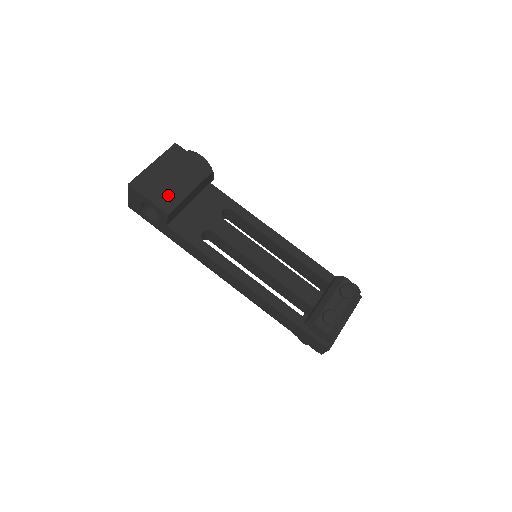
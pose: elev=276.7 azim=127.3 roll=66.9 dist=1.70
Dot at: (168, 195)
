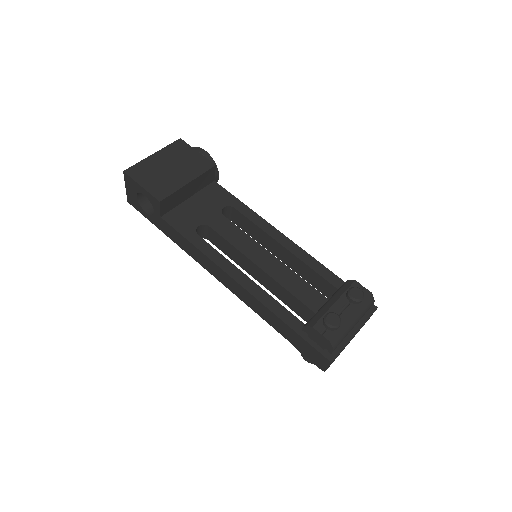
Dot at: (163, 184)
